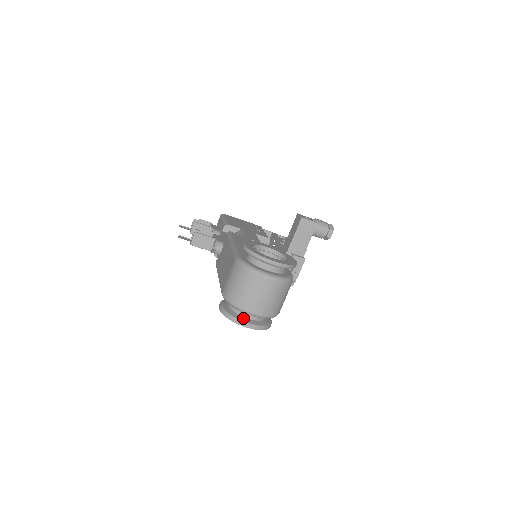
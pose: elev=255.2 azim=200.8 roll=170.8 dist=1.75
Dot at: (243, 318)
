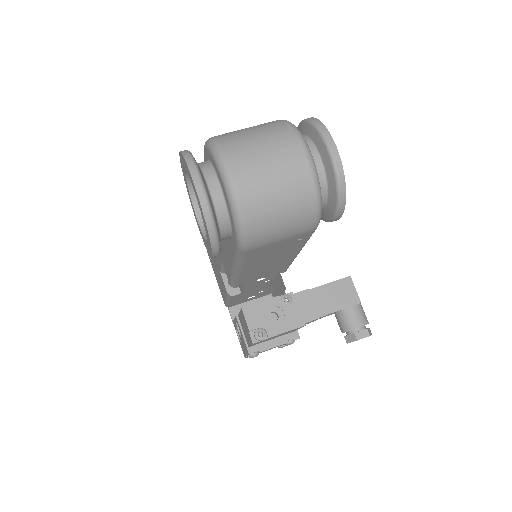
Dot at: (202, 172)
